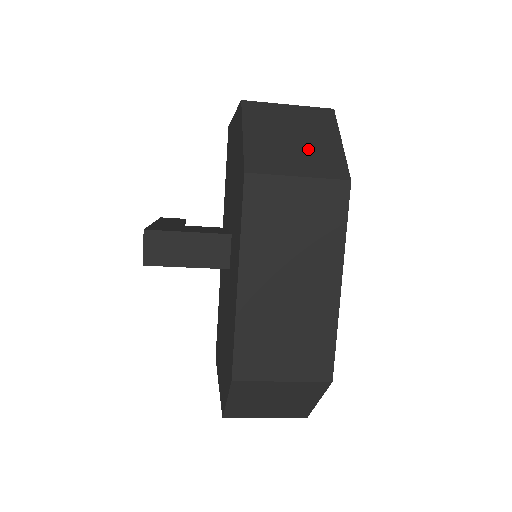
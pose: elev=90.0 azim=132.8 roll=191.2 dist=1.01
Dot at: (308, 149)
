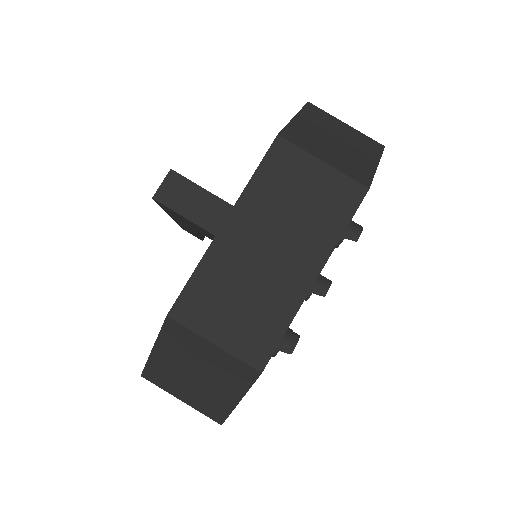
Dot at: (344, 153)
